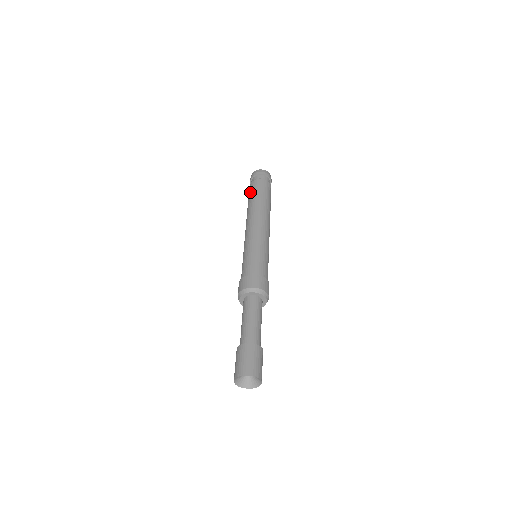
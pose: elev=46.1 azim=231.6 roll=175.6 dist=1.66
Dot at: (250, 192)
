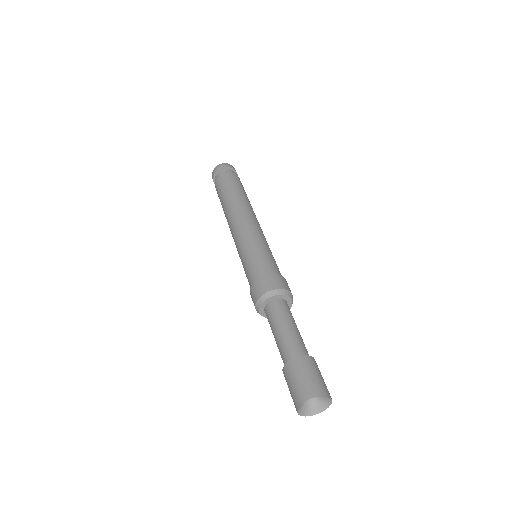
Dot at: (232, 182)
